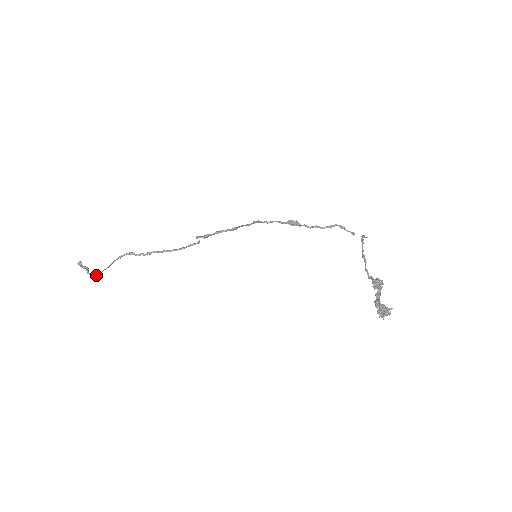
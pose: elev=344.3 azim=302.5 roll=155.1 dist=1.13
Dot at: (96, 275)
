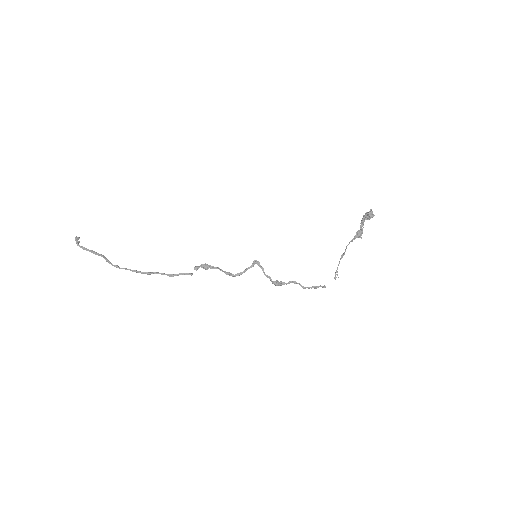
Dot at: (82, 246)
